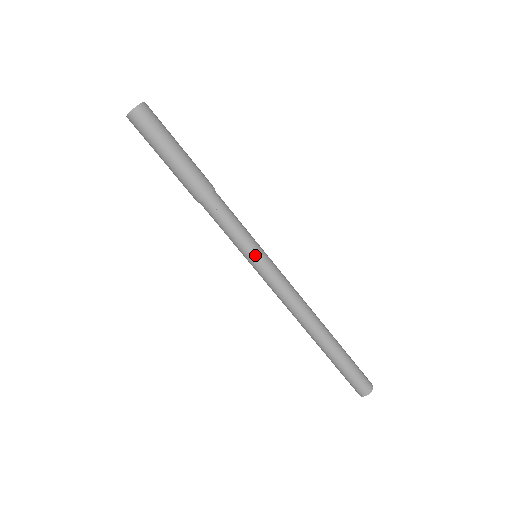
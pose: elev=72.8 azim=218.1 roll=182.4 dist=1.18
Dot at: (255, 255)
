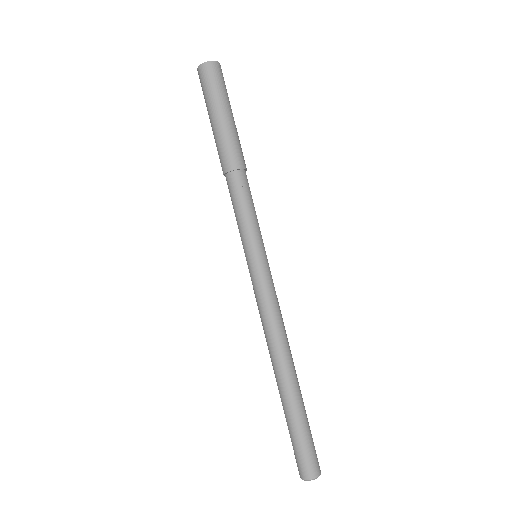
Dot at: (258, 251)
